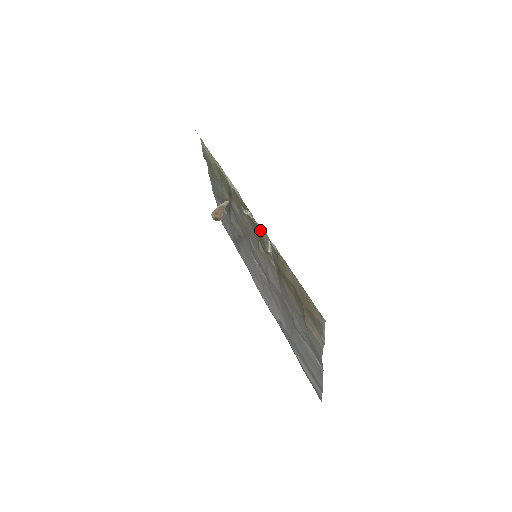
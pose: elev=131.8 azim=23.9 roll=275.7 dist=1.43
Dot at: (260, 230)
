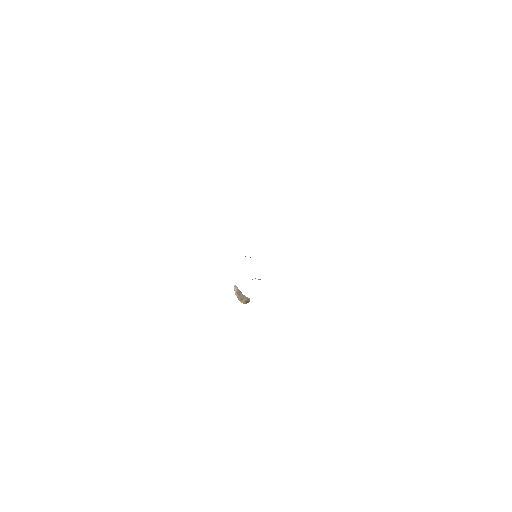
Dot at: occluded
